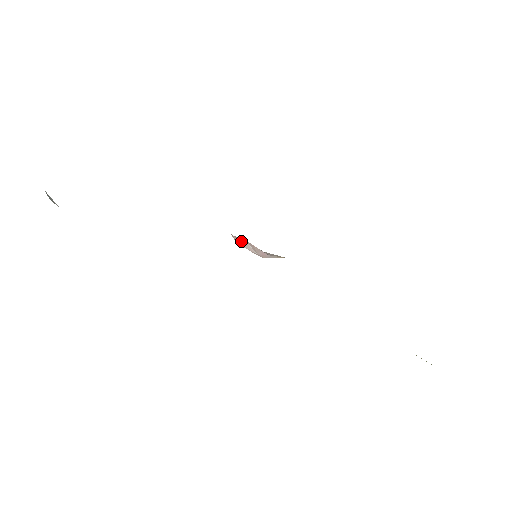
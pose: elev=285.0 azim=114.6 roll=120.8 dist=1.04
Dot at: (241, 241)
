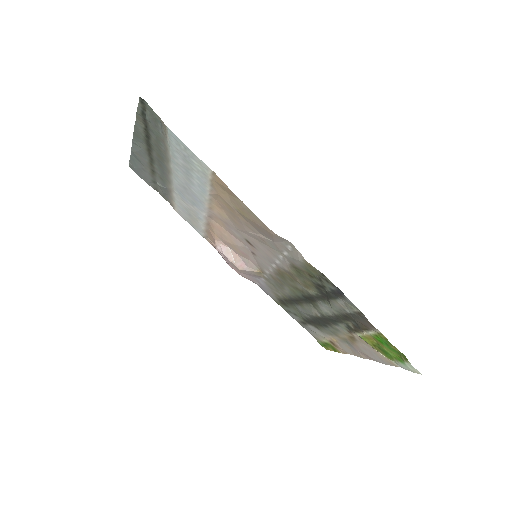
Dot at: (225, 248)
